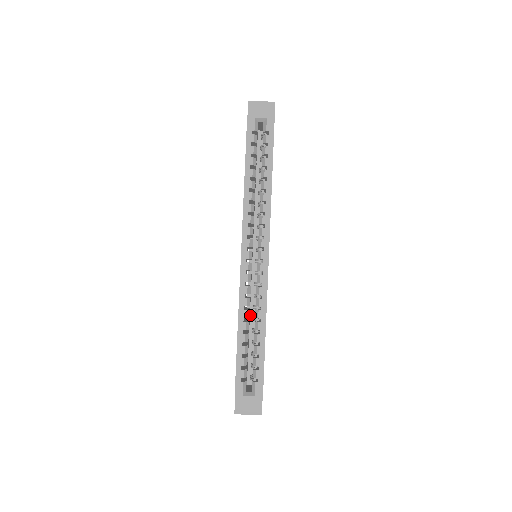
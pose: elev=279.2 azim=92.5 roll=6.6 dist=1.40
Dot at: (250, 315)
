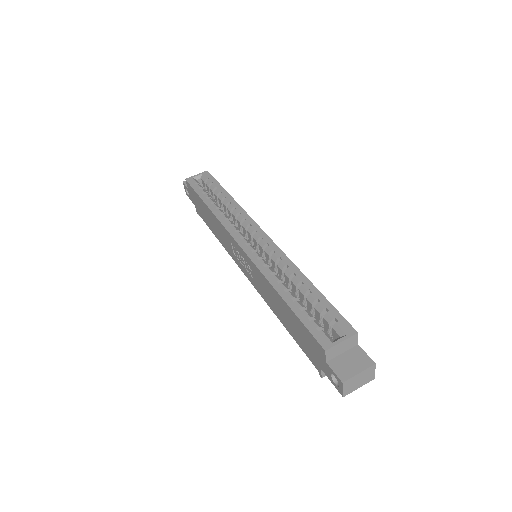
Dot at: occluded
